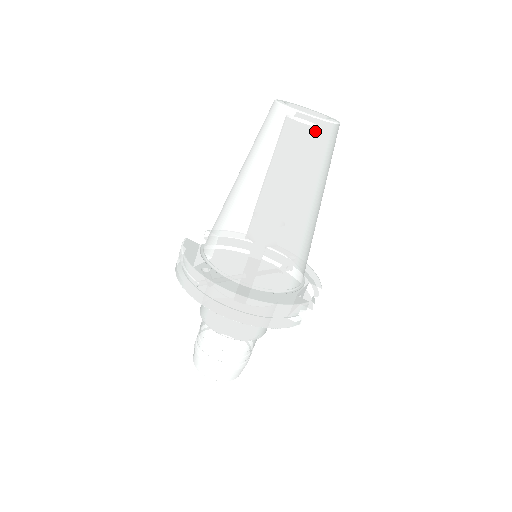
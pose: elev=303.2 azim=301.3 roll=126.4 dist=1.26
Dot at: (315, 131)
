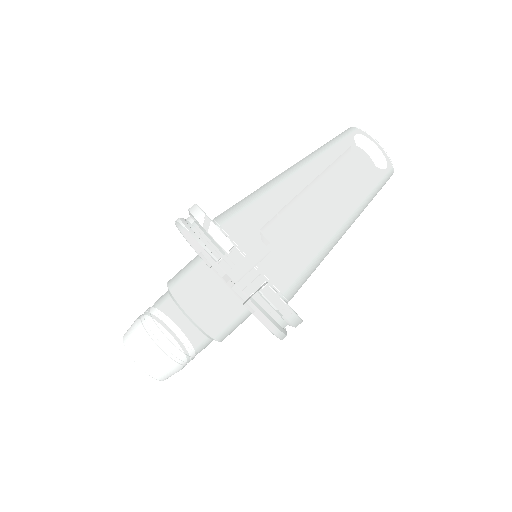
Dot at: (350, 135)
